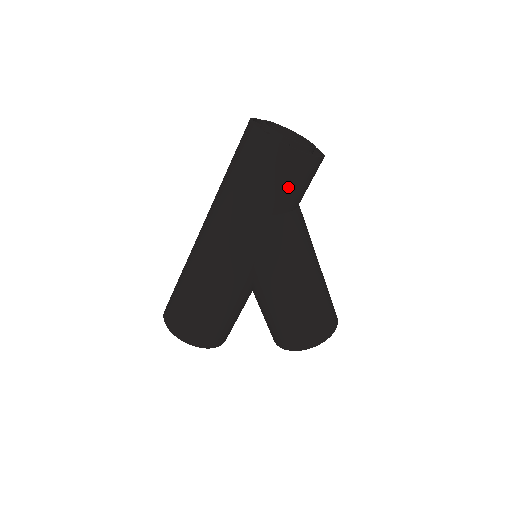
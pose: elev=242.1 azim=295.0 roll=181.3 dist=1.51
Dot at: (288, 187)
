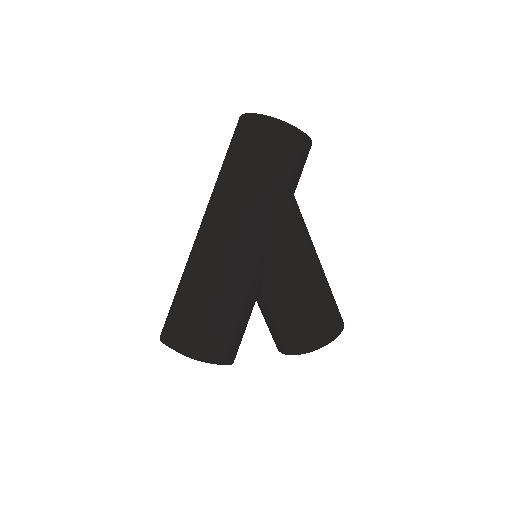
Dot at: (291, 165)
